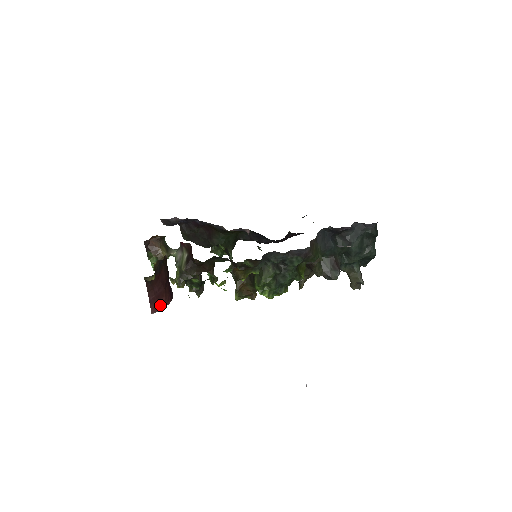
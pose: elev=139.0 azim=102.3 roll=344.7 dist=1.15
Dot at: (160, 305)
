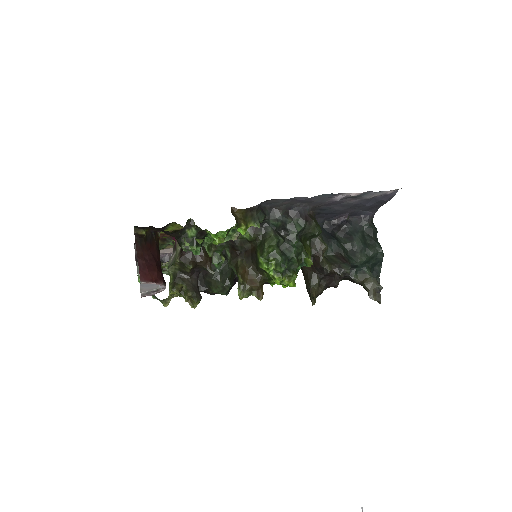
Dot at: (151, 277)
